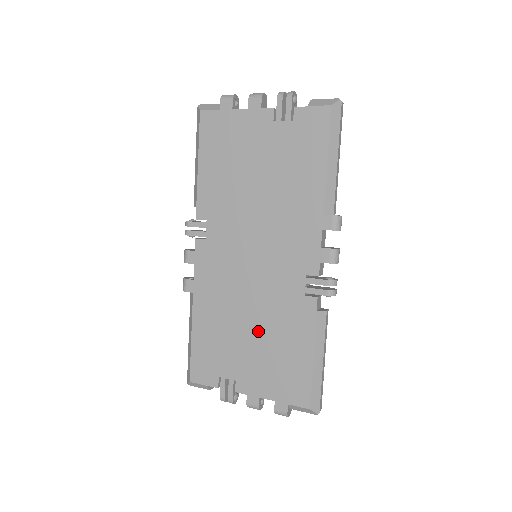
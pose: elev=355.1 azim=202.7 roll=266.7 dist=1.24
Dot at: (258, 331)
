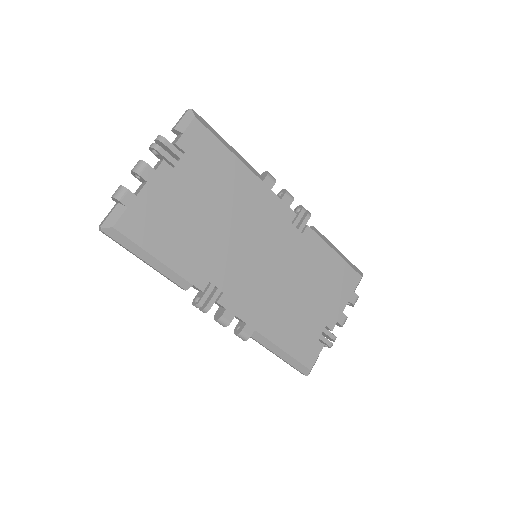
Dot at: (306, 286)
